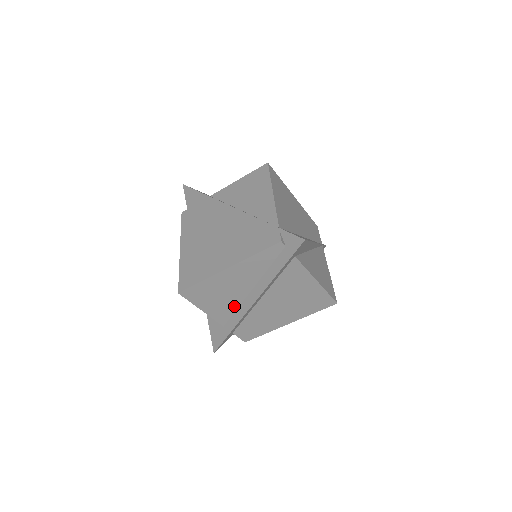
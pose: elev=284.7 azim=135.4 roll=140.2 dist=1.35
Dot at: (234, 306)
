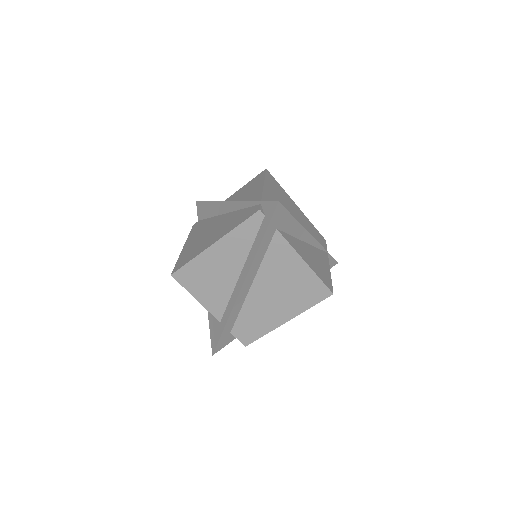
Dot at: (227, 294)
